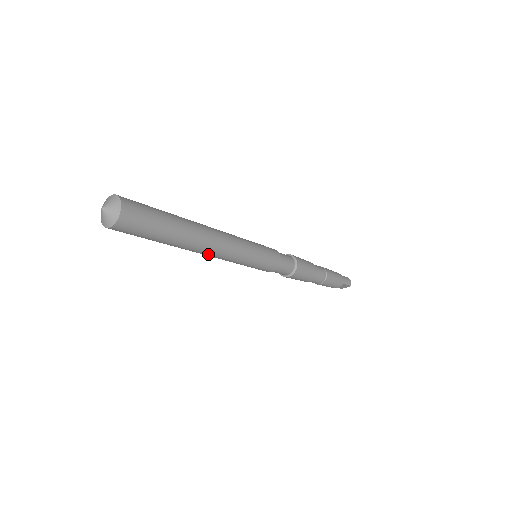
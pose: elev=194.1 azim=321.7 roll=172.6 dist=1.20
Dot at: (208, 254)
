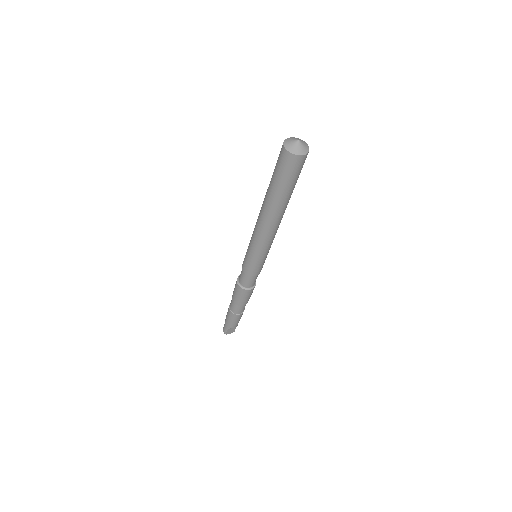
Dot at: (274, 226)
